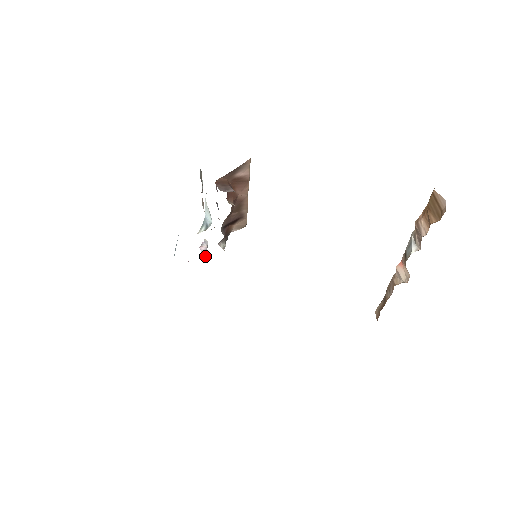
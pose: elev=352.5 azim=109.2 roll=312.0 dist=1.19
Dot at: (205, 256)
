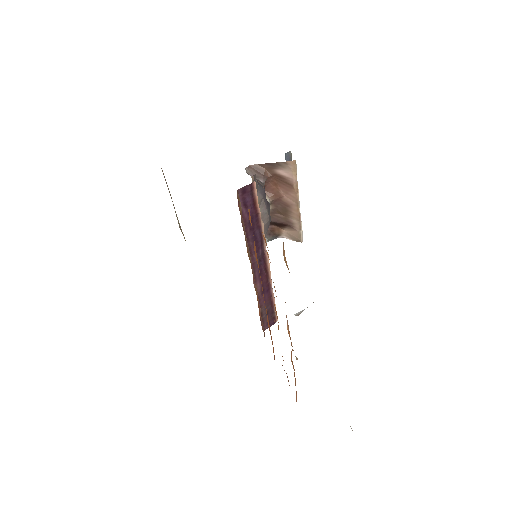
Dot at: occluded
